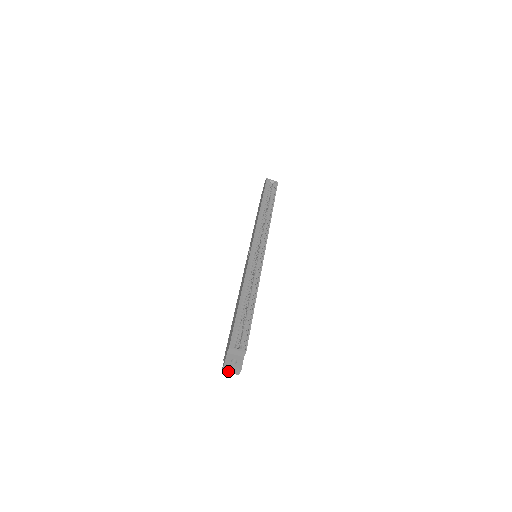
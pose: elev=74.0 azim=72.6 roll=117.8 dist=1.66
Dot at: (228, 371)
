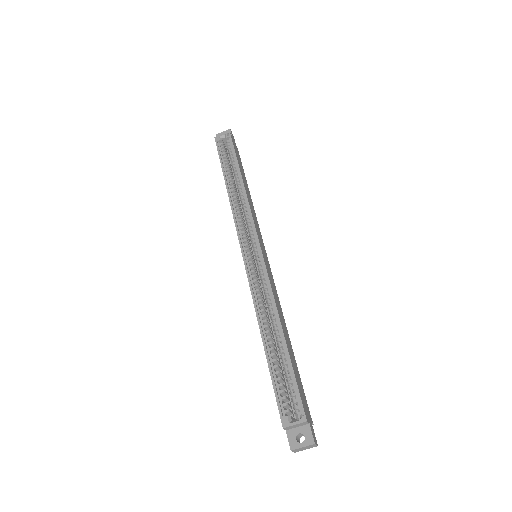
Dot at: (302, 450)
